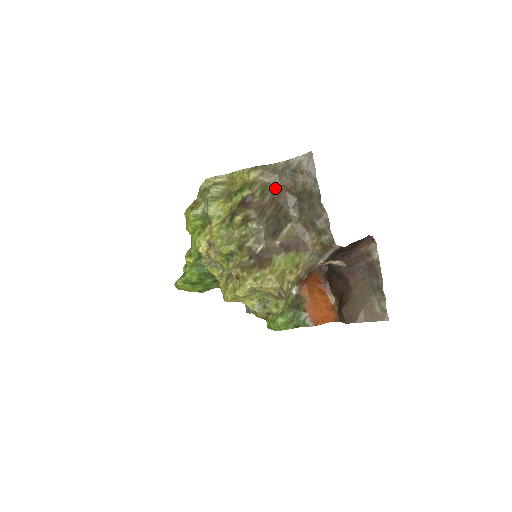
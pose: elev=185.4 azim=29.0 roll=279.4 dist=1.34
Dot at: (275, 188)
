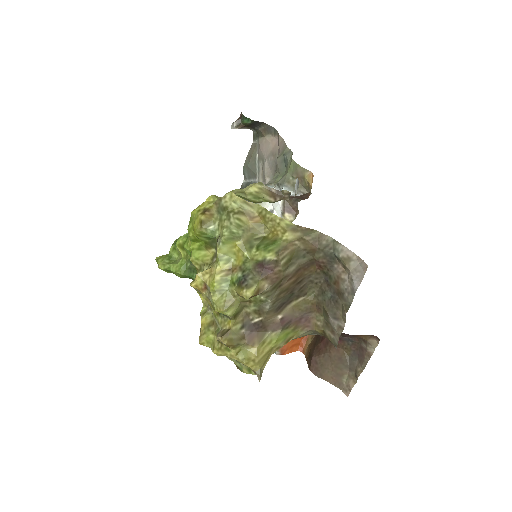
Dot at: (306, 259)
